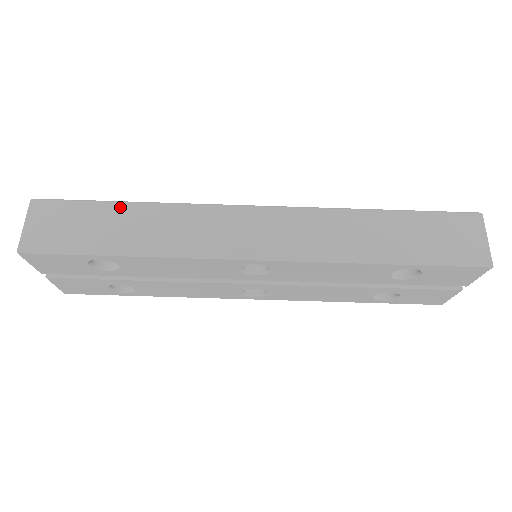
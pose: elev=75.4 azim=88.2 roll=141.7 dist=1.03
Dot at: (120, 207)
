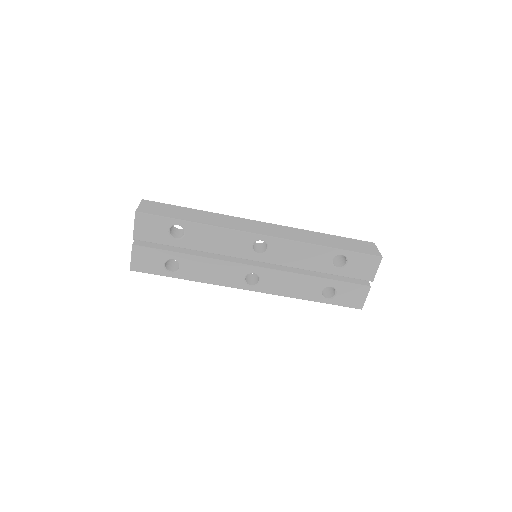
Dot at: (191, 209)
